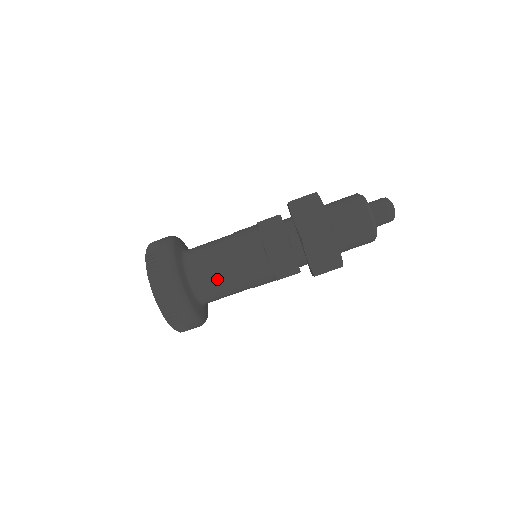
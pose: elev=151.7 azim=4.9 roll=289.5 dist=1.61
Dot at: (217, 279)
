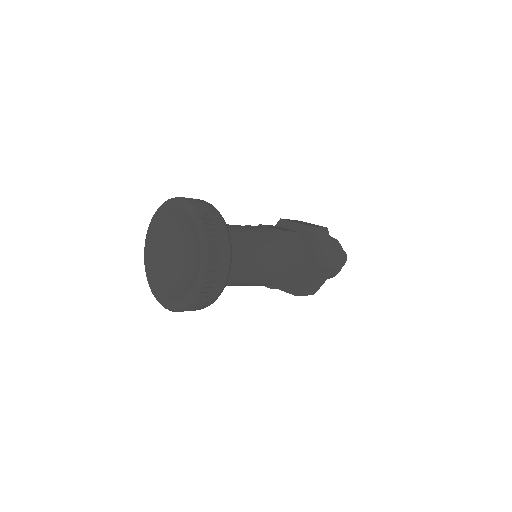
Dot at: (242, 273)
